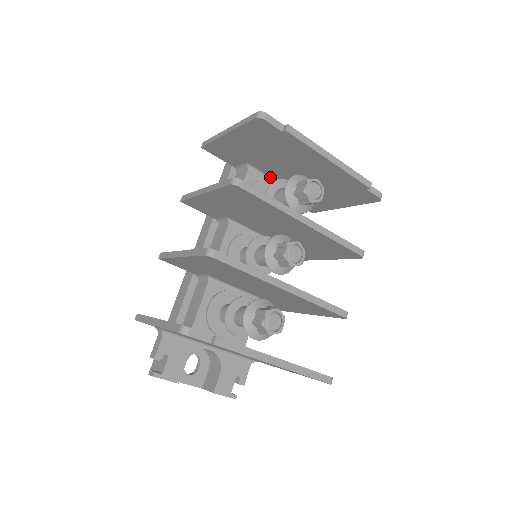
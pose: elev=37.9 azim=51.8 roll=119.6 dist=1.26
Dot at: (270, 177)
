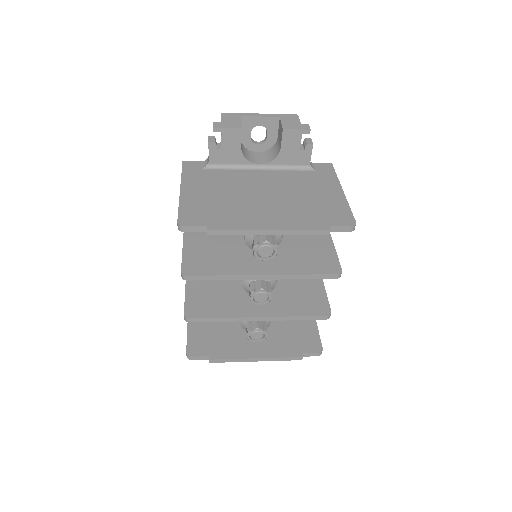
Dot at: occluded
